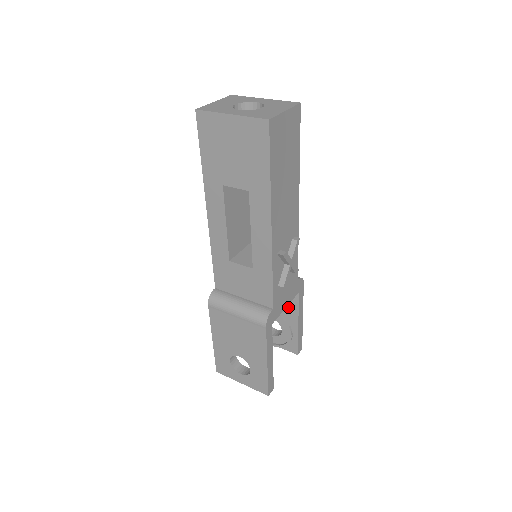
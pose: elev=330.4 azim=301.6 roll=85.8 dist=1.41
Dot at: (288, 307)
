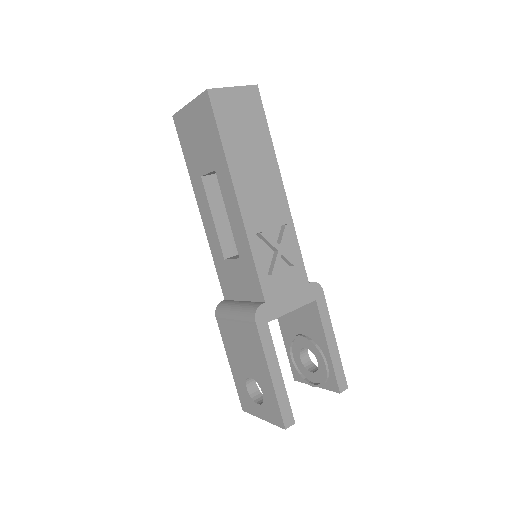
Dot at: (313, 325)
